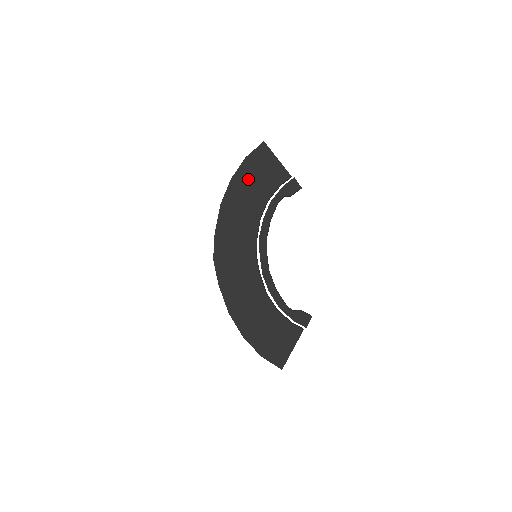
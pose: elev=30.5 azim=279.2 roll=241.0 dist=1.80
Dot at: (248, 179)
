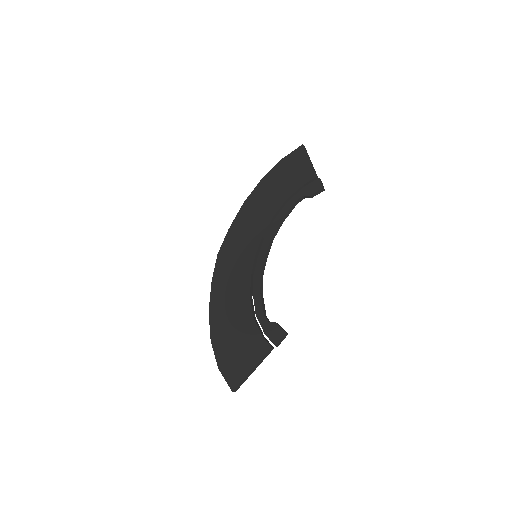
Dot at: (276, 179)
